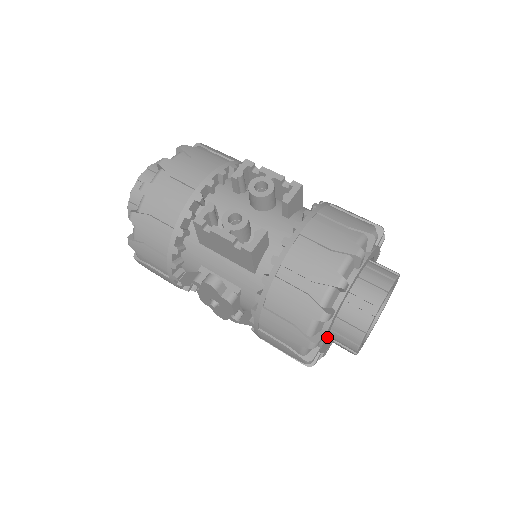
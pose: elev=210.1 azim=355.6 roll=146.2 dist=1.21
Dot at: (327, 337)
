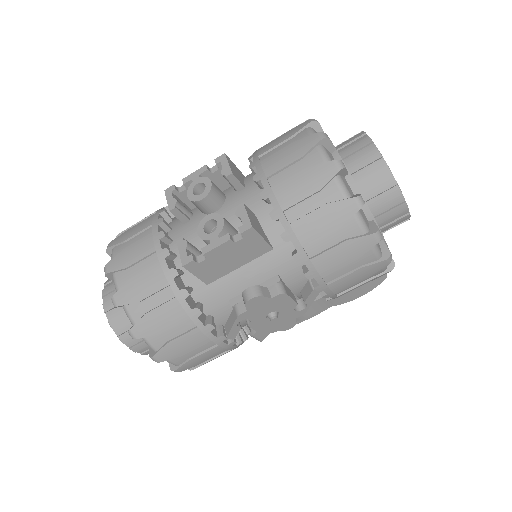
Dot at: occluded
